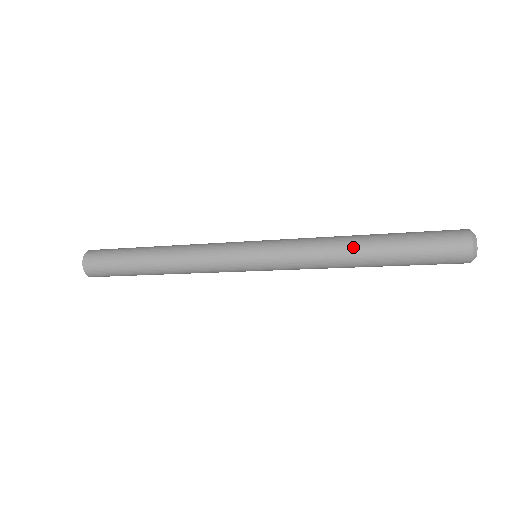
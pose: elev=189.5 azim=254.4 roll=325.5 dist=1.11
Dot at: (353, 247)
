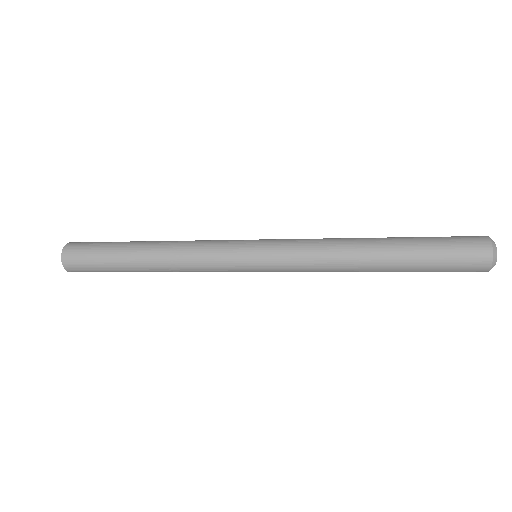
Dot at: (364, 263)
